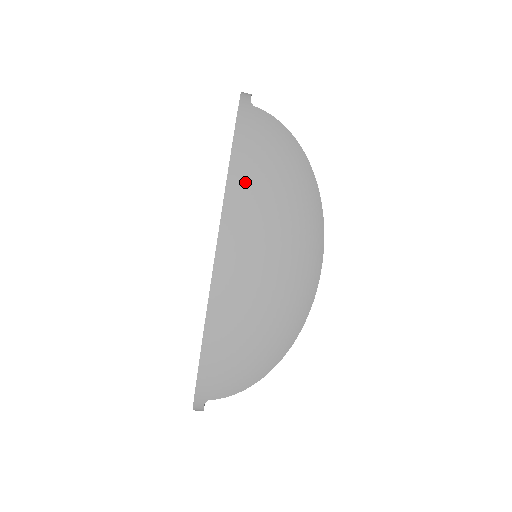
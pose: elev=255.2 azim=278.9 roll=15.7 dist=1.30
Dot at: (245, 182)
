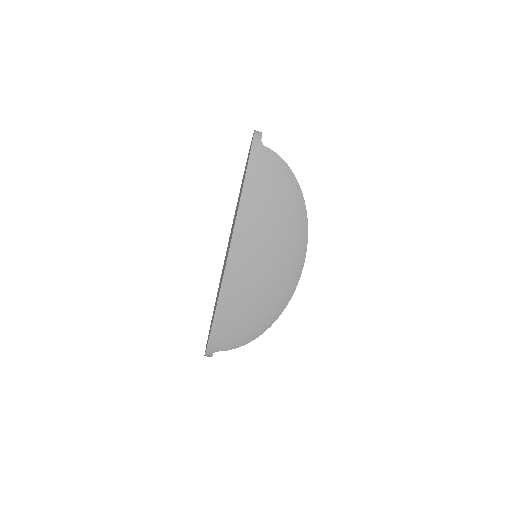
Dot at: (252, 207)
